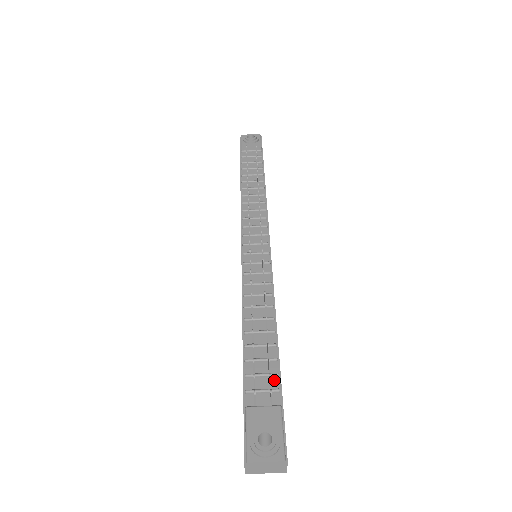
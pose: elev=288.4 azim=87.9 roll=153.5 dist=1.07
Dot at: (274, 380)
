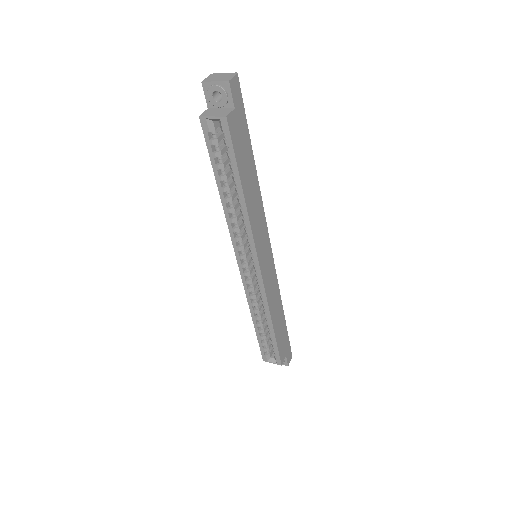
Dot at: occluded
